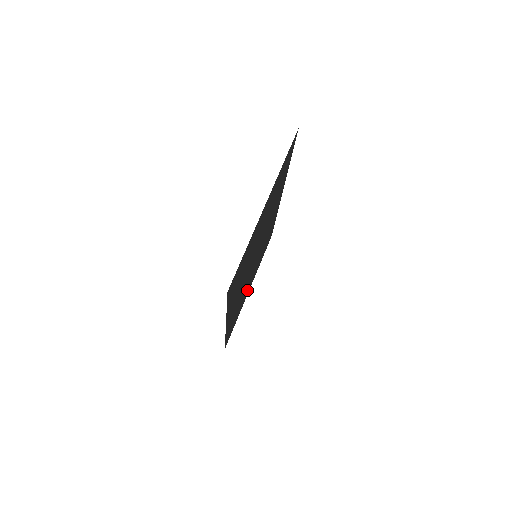
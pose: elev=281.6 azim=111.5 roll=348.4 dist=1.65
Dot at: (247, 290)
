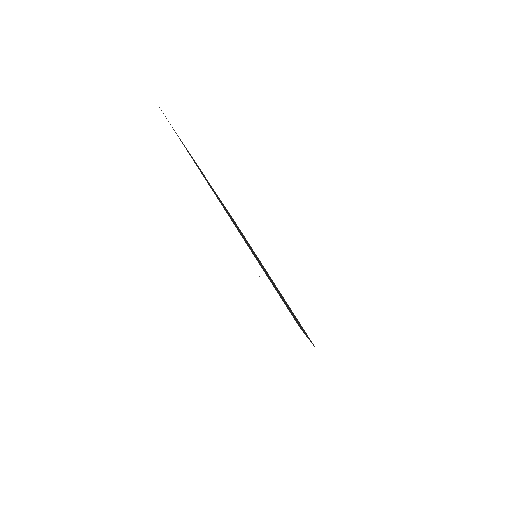
Dot at: occluded
